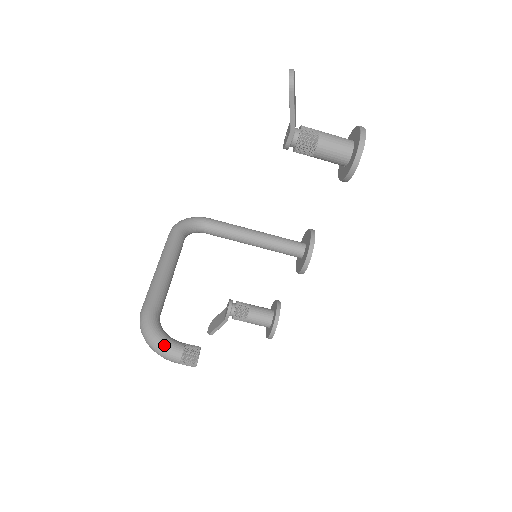
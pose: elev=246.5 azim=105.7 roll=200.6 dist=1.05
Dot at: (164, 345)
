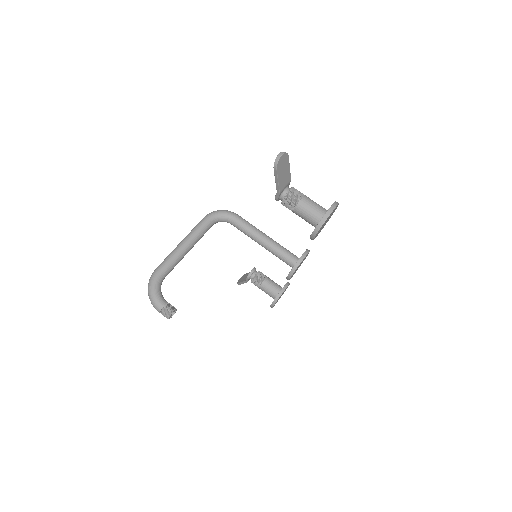
Dot at: (154, 299)
